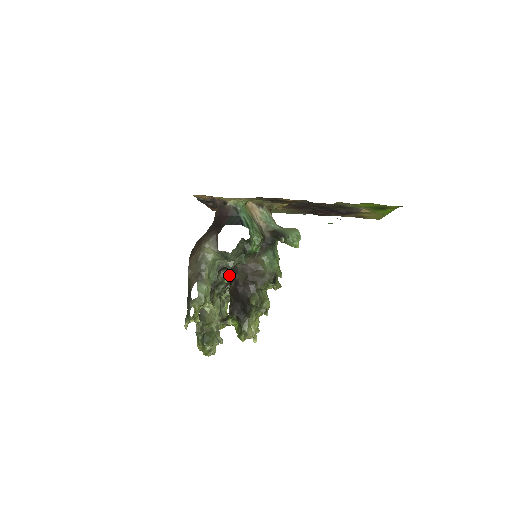
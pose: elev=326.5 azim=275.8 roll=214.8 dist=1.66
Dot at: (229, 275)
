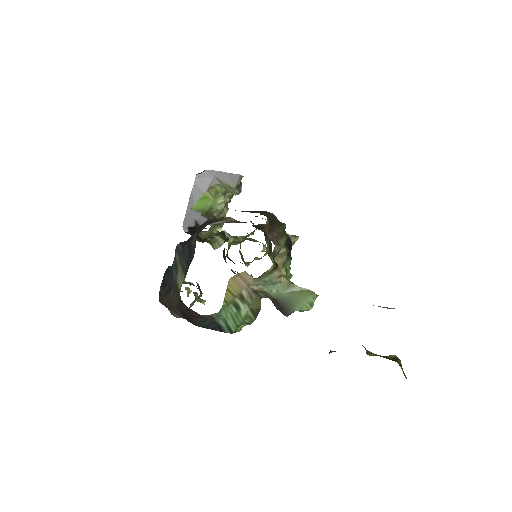
Dot at: (222, 231)
